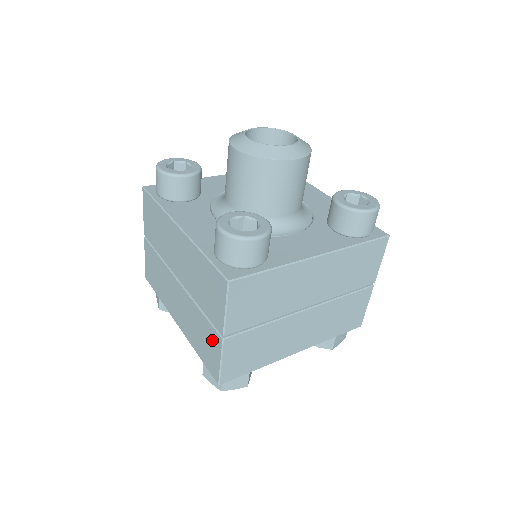
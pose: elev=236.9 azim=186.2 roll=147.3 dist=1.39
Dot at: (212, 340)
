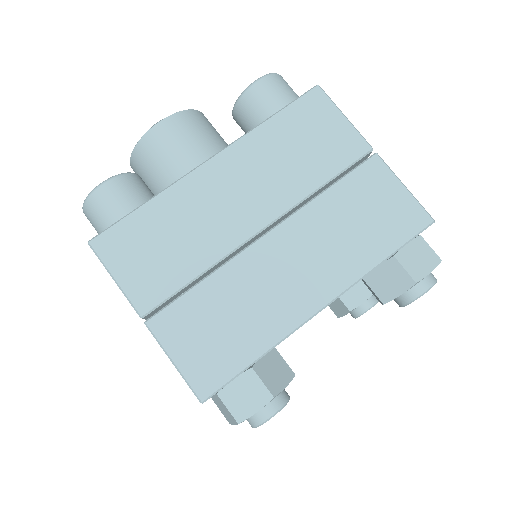
Dot at: occluded
